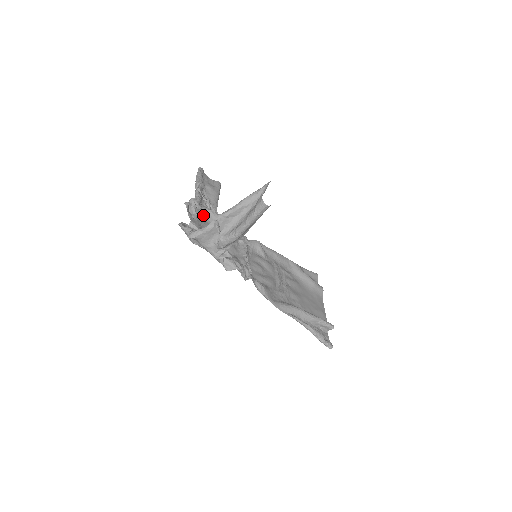
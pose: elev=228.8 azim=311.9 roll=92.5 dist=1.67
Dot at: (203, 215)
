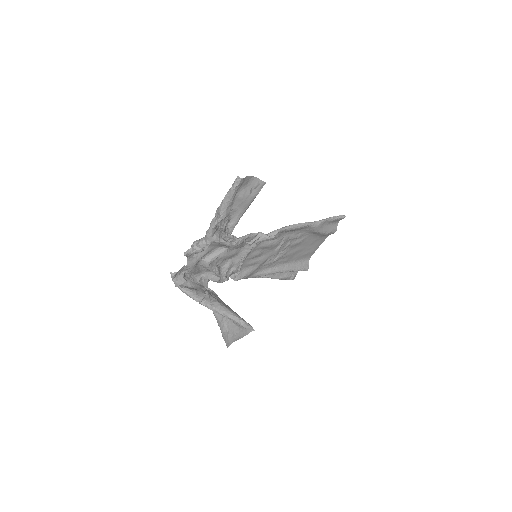
Dot at: (209, 244)
